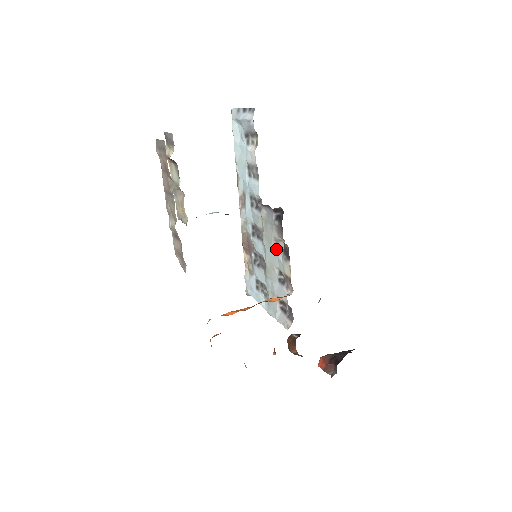
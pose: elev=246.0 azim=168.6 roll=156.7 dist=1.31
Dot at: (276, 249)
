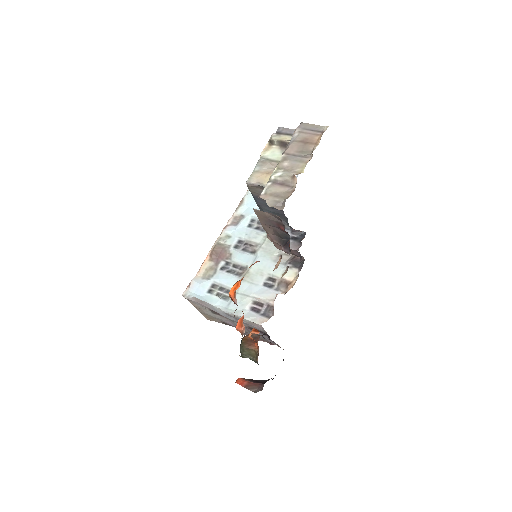
Dot at: (278, 259)
